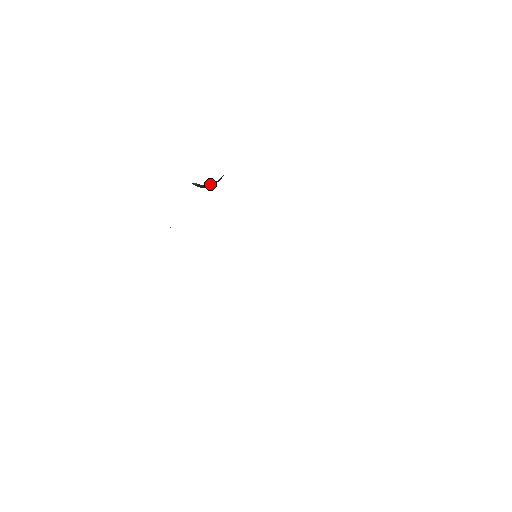
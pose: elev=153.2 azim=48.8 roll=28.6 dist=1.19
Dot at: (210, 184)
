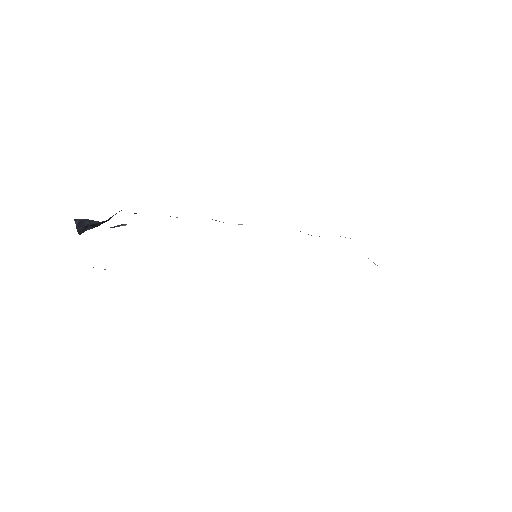
Dot at: (86, 229)
